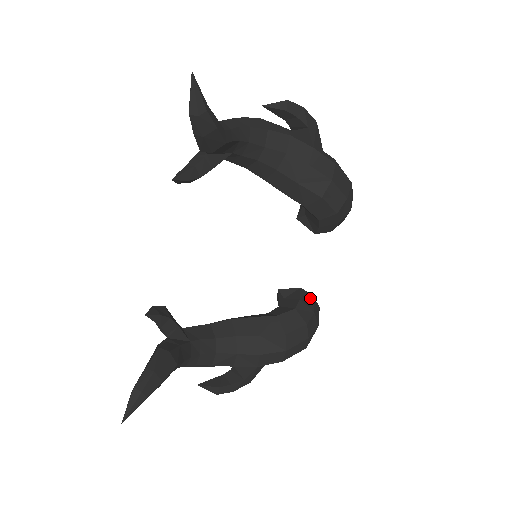
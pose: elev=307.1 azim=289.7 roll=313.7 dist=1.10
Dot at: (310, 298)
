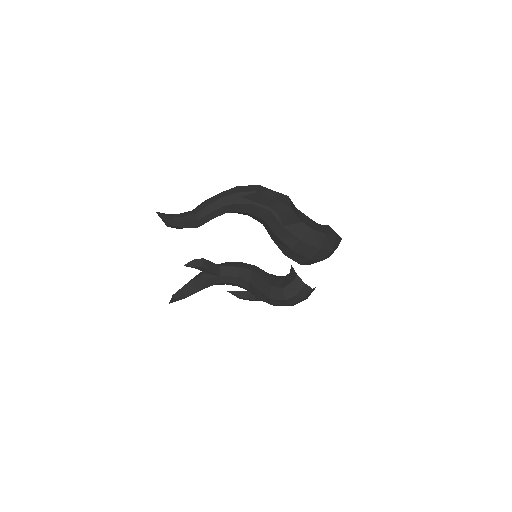
Dot at: (301, 284)
